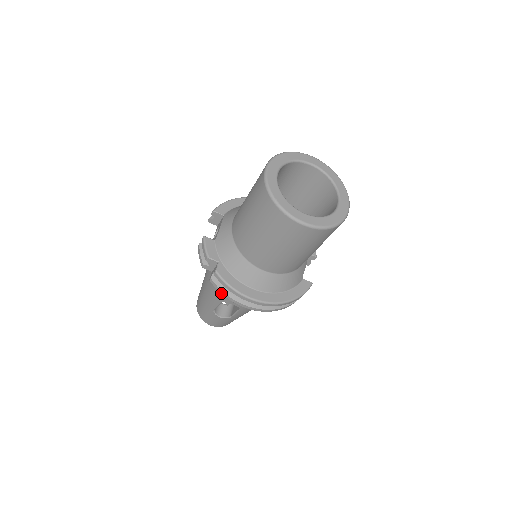
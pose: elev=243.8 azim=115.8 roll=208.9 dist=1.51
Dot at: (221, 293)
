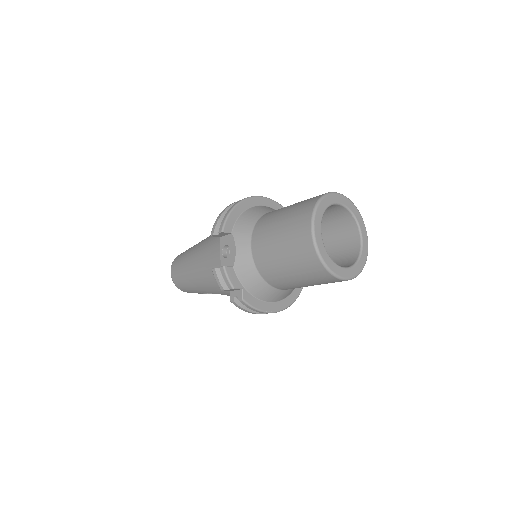
Dot at: occluded
